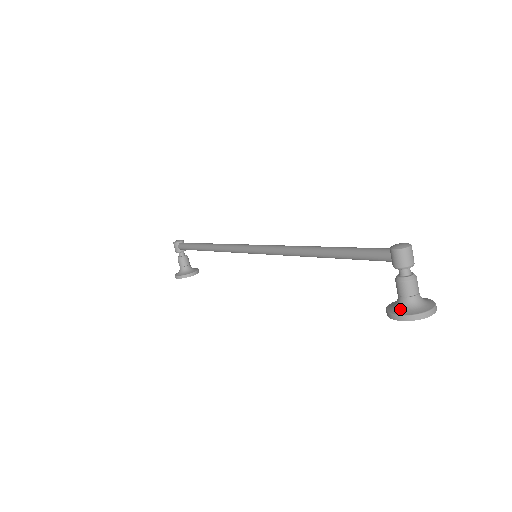
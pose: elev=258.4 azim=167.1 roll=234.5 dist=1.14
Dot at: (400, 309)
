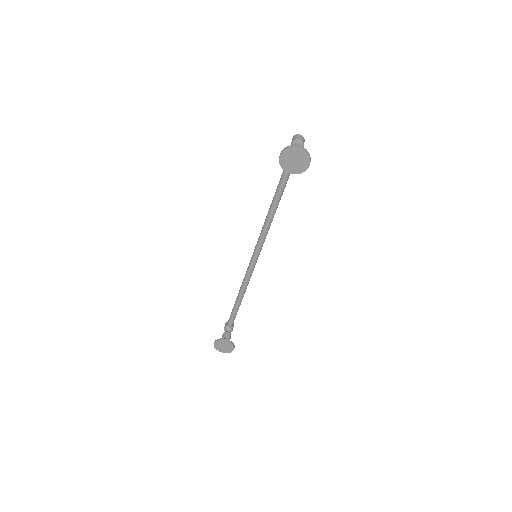
Dot at: (285, 154)
